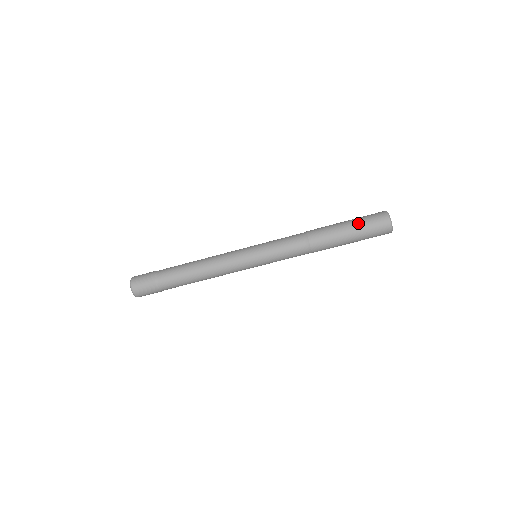
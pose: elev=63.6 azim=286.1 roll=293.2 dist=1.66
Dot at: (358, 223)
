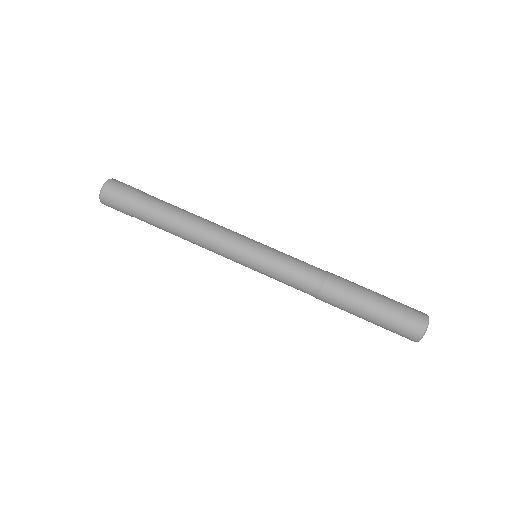
Dot at: (391, 299)
